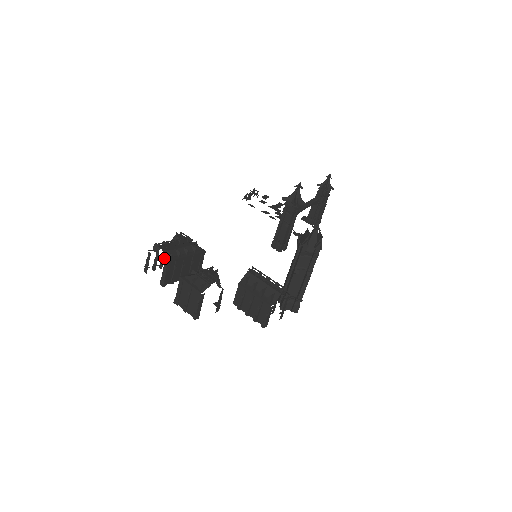
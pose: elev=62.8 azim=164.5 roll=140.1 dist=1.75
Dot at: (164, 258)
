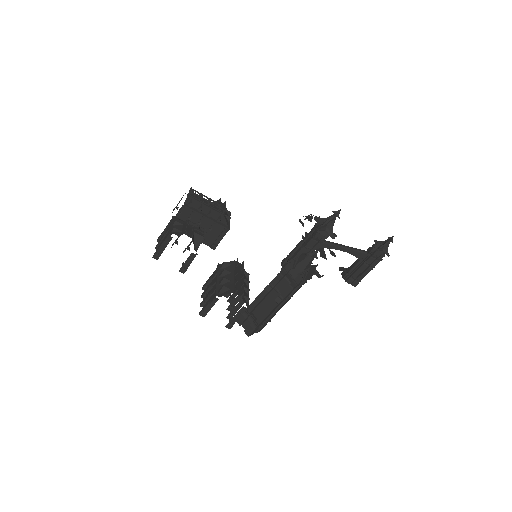
Dot at: occluded
